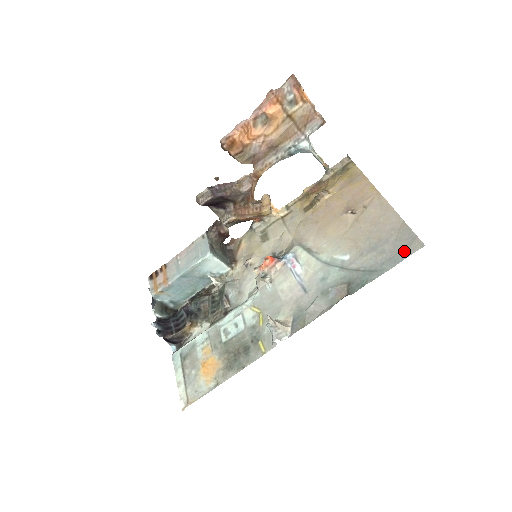
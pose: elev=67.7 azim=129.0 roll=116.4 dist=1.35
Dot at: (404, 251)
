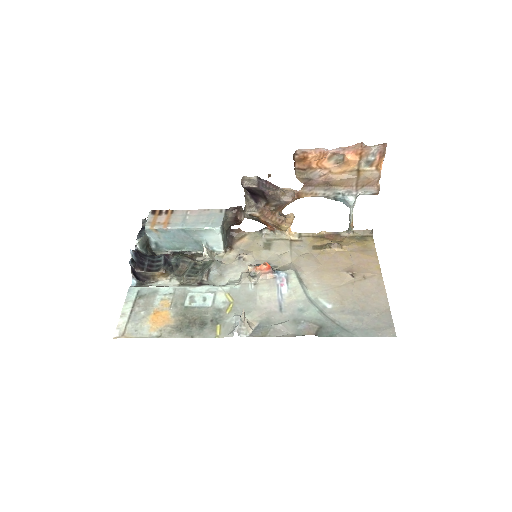
Dot at: (378, 330)
